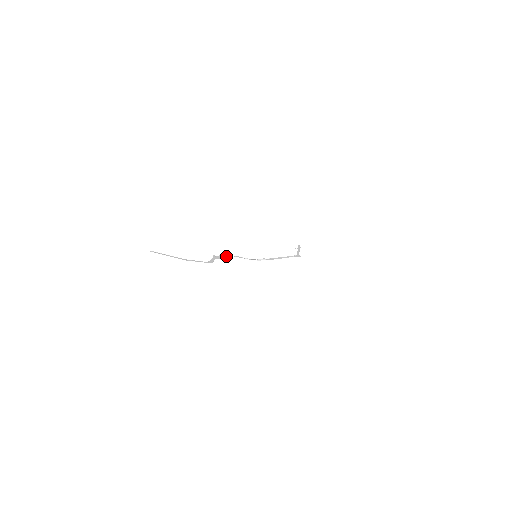
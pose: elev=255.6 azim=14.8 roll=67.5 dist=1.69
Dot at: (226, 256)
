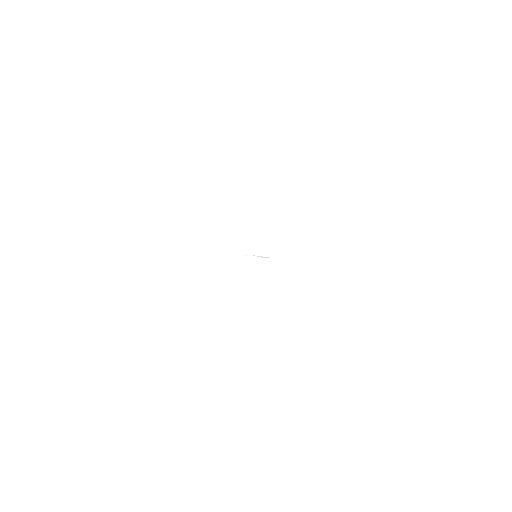
Dot at: occluded
